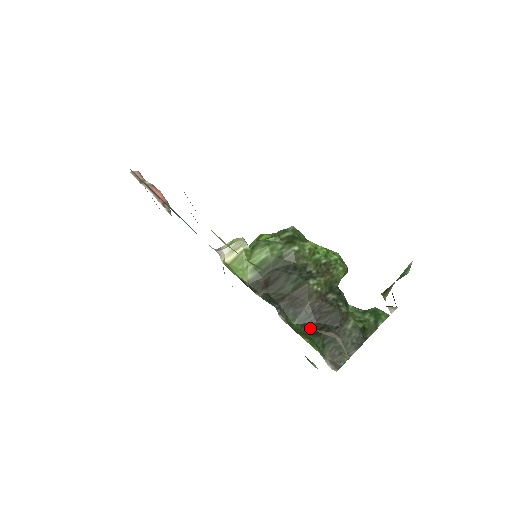
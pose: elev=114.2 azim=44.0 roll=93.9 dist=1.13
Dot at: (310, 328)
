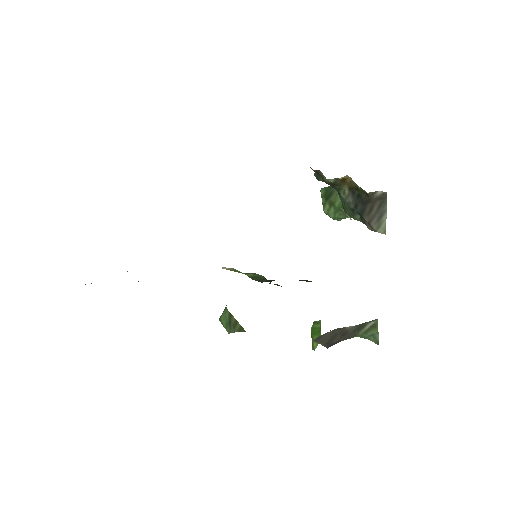
Dot at: occluded
